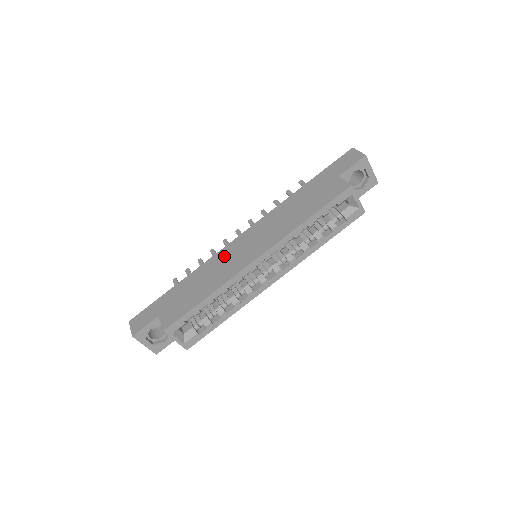
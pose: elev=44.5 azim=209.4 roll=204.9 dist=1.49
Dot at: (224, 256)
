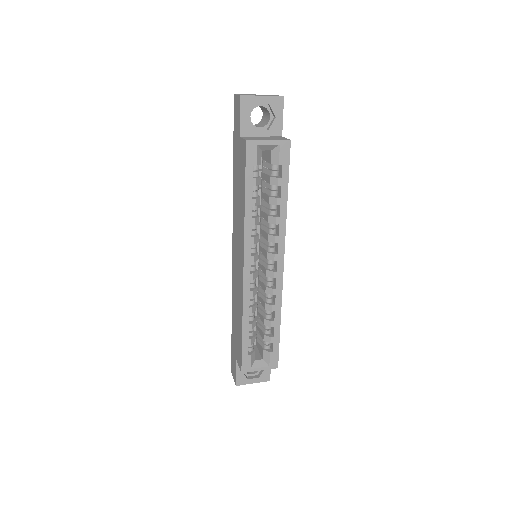
Dot at: (234, 279)
